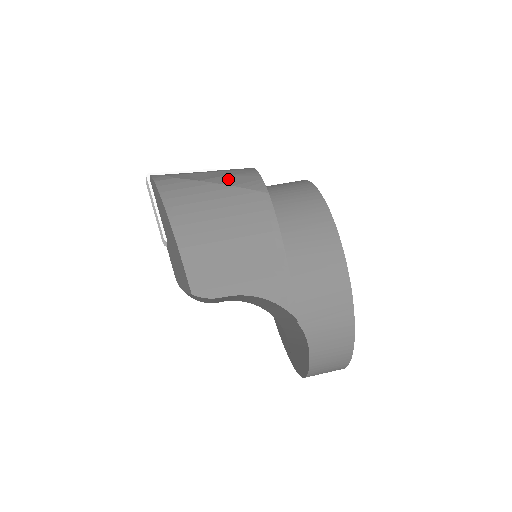
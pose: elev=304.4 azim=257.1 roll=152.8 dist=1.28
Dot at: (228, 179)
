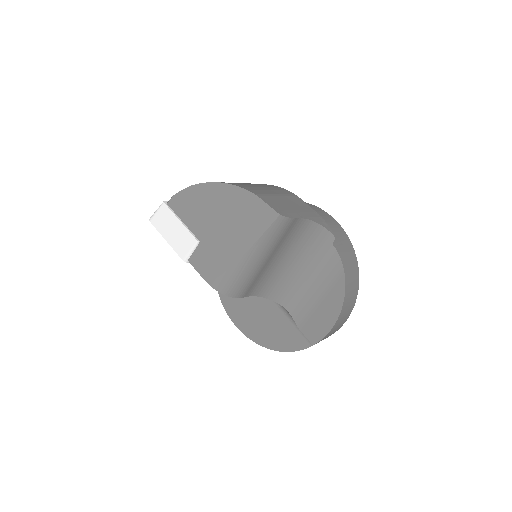
Dot at: occluded
